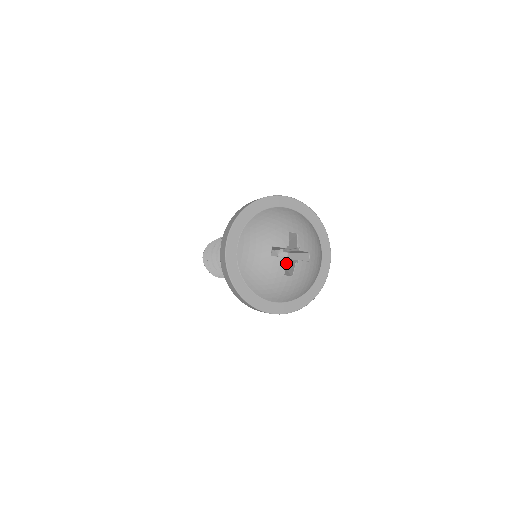
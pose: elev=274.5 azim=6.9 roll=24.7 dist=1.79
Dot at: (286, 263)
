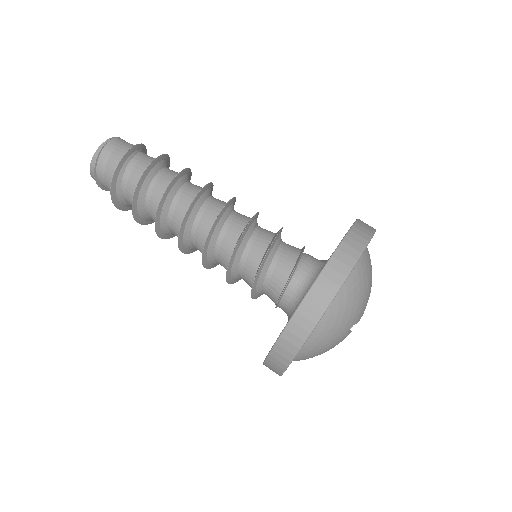
Dot at: occluded
